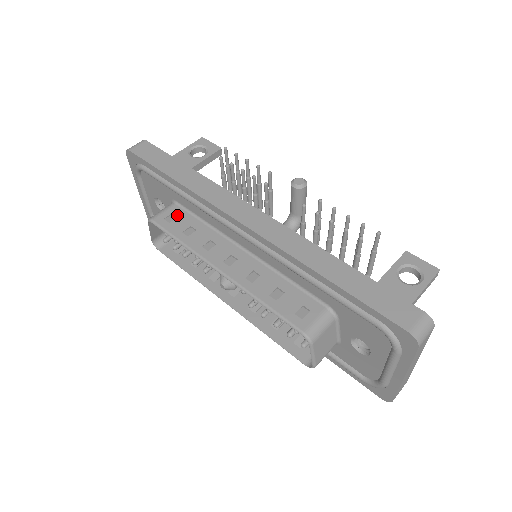
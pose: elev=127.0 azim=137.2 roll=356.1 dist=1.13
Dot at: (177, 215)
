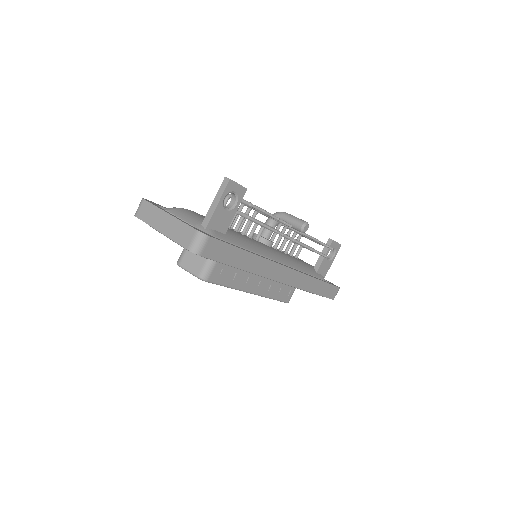
Dot at: (223, 268)
